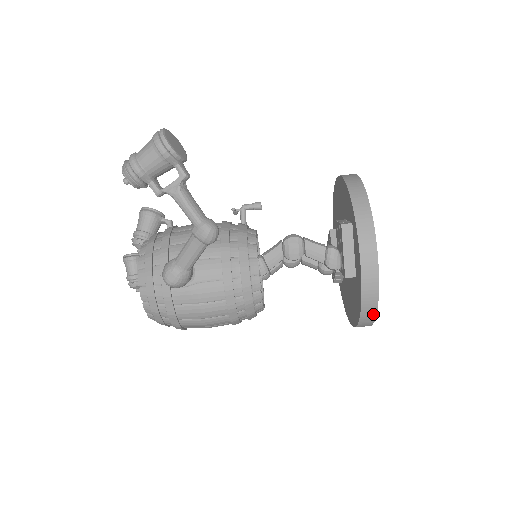
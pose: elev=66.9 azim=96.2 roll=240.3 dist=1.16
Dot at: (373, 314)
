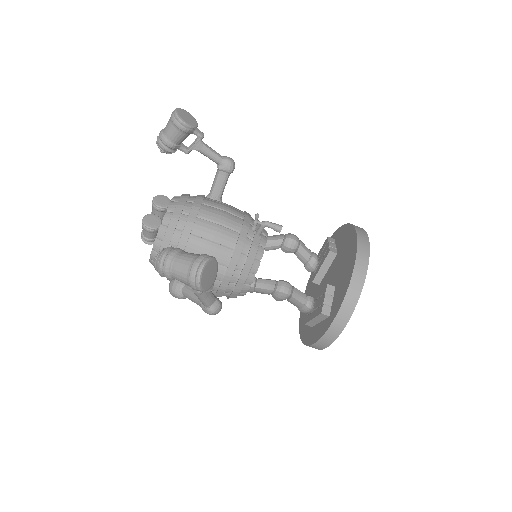
Dot at: occluded
